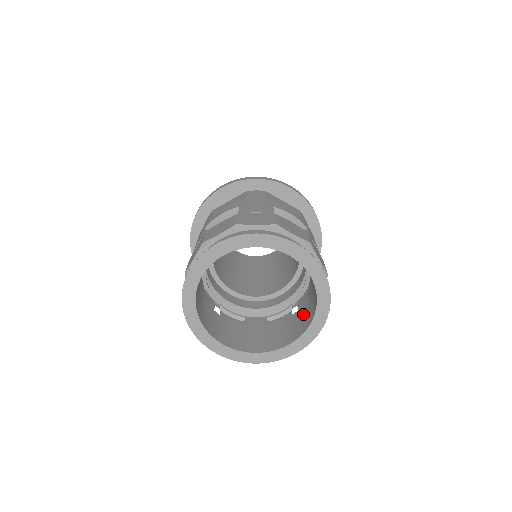
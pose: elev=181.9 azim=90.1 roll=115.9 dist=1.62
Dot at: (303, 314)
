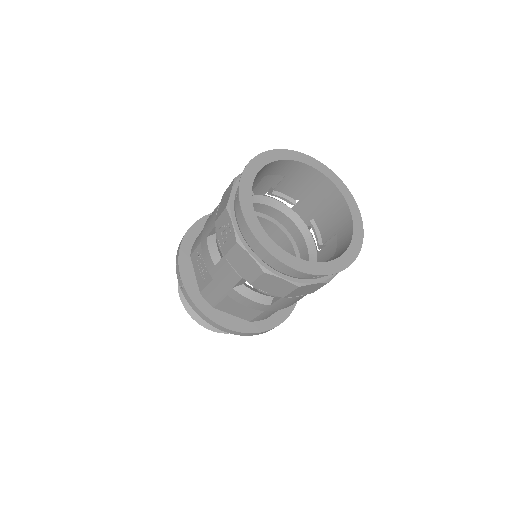
Dot at: occluded
